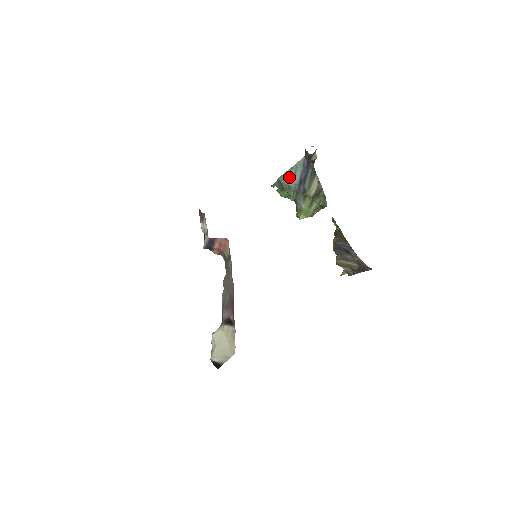
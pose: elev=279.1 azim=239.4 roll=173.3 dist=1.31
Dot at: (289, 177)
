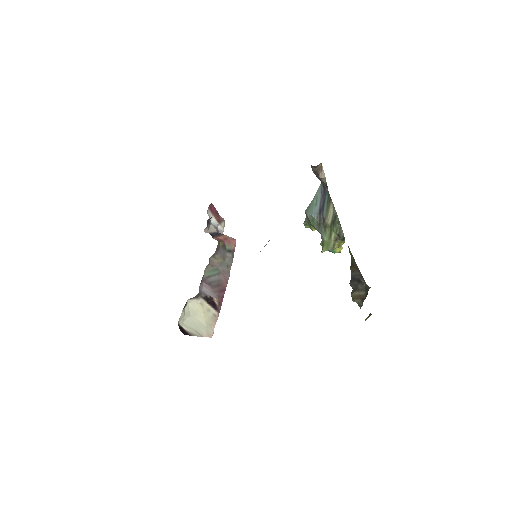
Dot at: (312, 207)
